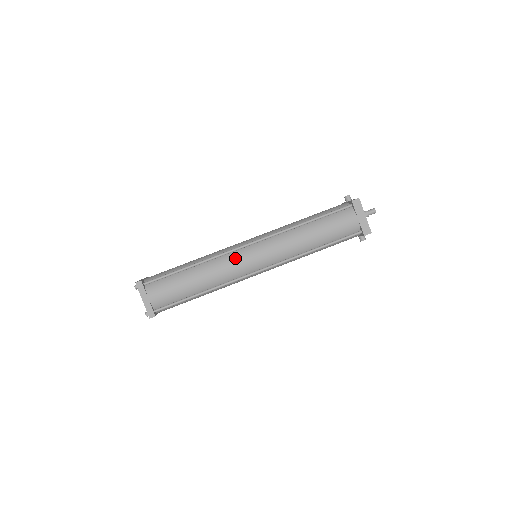
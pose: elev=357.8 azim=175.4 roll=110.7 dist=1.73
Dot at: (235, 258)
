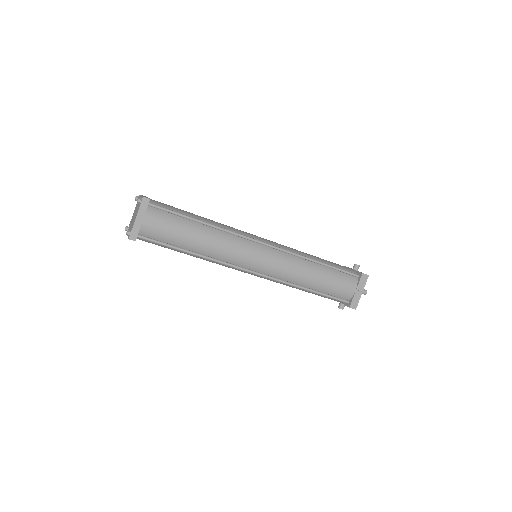
Dot at: (244, 246)
